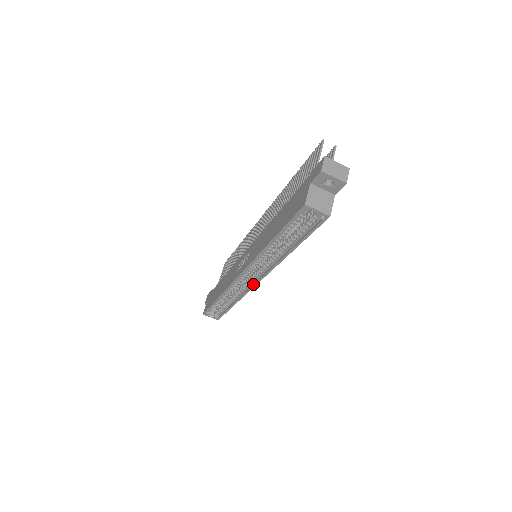
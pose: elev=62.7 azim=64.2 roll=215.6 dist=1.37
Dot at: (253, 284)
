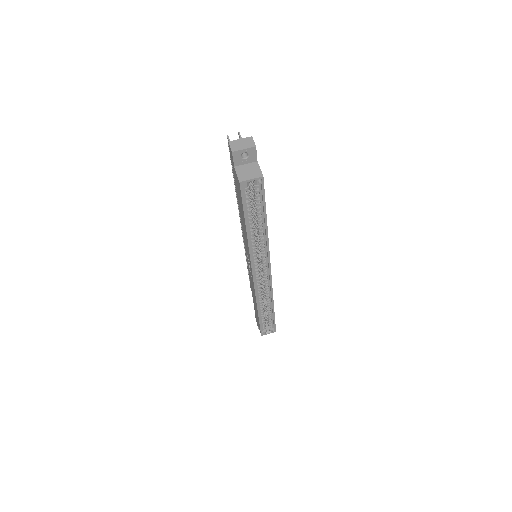
Dot at: (269, 277)
